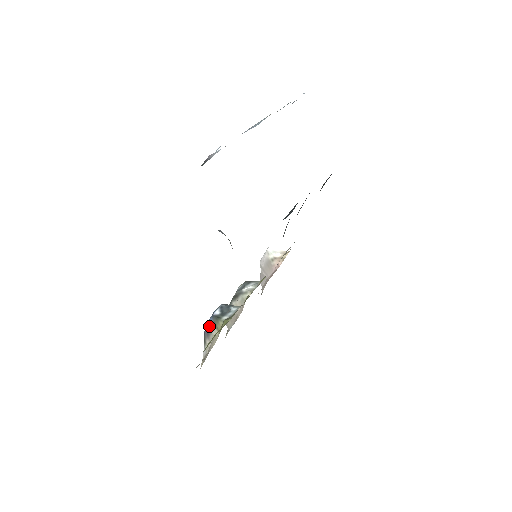
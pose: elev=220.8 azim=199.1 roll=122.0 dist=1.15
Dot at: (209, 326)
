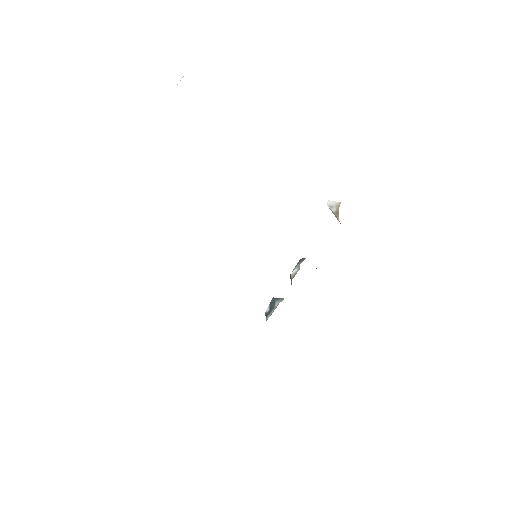
Dot at: occluded
